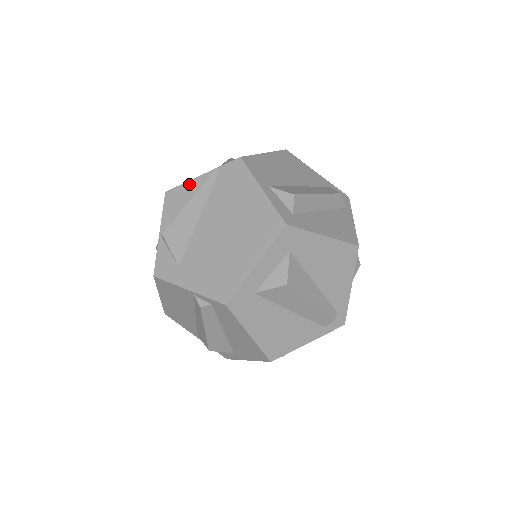
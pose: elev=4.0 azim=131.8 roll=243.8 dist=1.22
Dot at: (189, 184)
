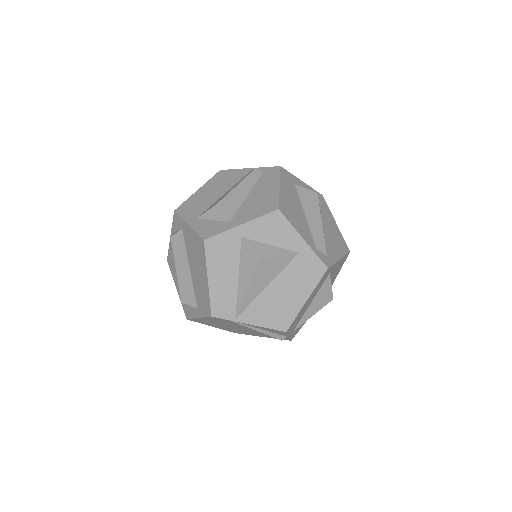
Dot at: occluded
